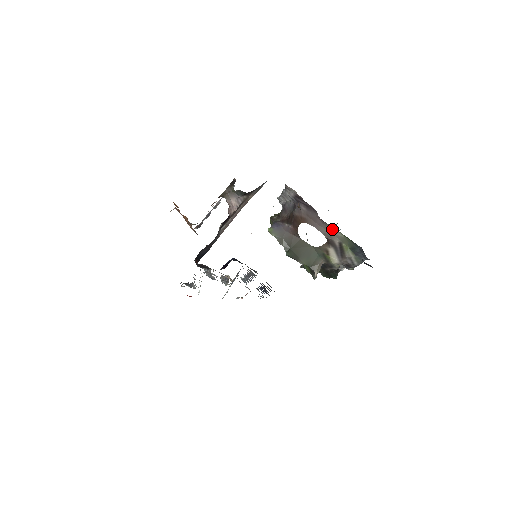
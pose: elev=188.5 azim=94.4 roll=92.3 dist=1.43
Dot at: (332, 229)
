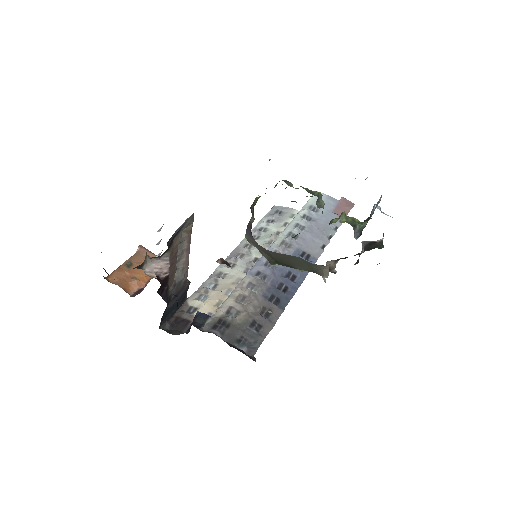
Dot at: occluded
